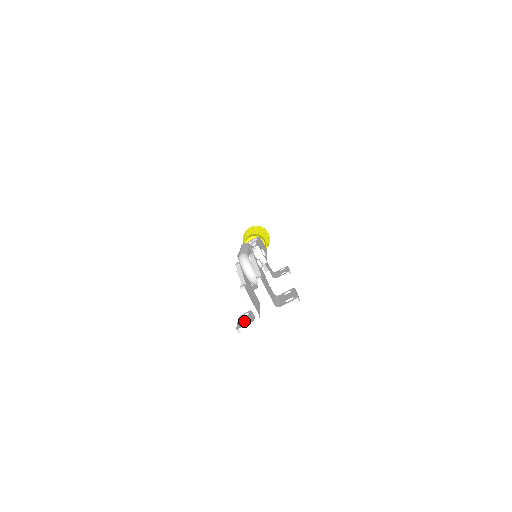
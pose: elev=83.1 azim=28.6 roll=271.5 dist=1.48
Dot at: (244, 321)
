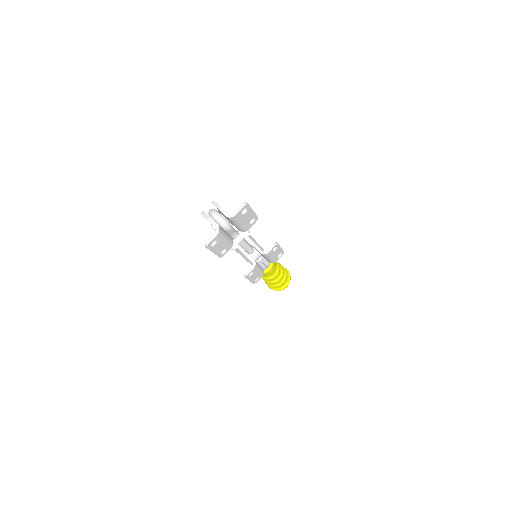
Dot at: (213, 243)
